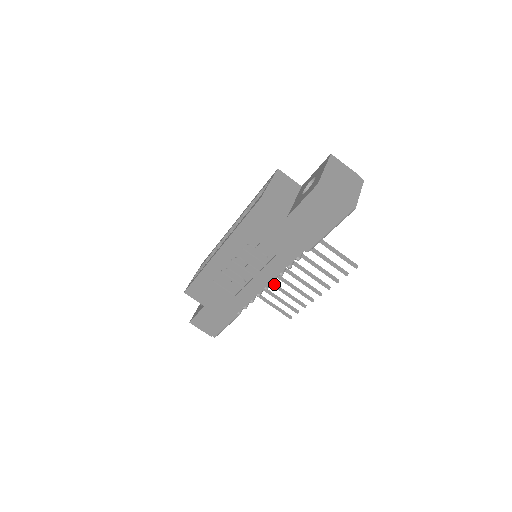
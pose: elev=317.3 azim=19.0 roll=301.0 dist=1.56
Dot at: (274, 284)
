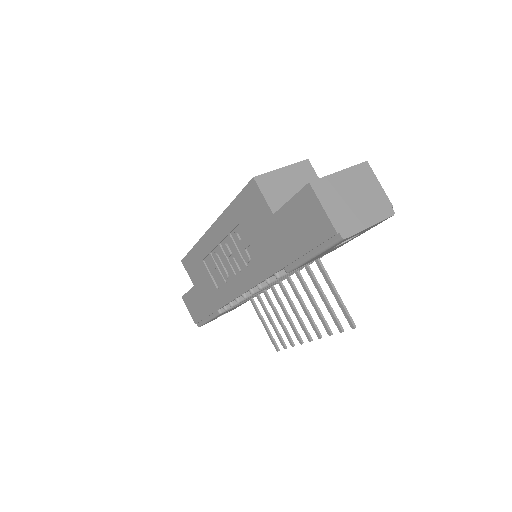
Dot at: (270, 301)
